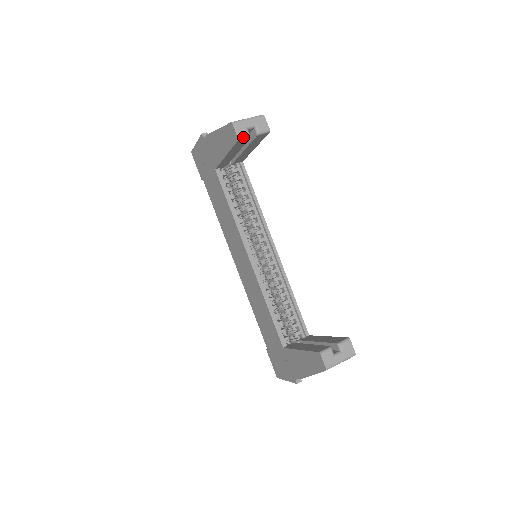
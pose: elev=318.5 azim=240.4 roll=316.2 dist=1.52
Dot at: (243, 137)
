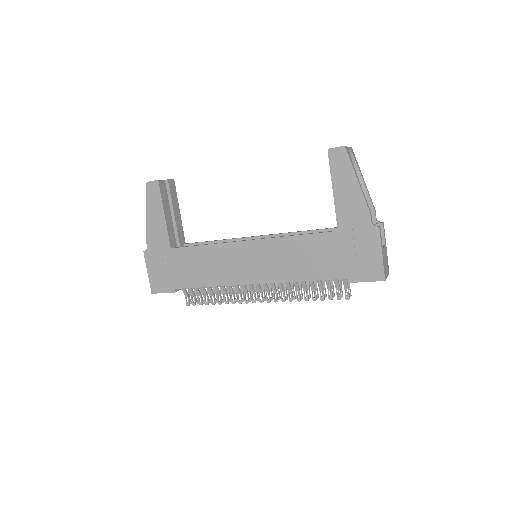
Dot at: (160, 180)
